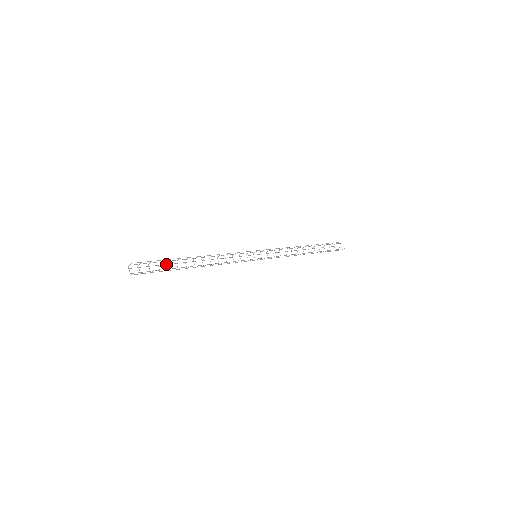
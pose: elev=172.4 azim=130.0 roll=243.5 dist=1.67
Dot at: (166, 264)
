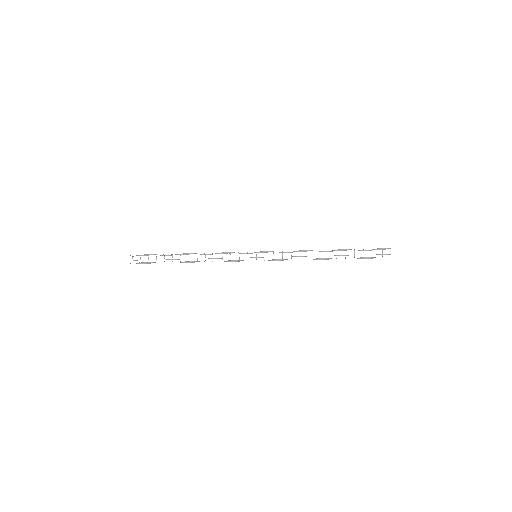
Dot at: (163, 255)
